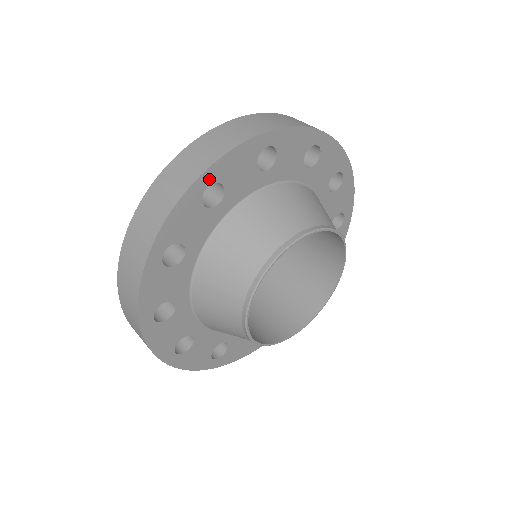
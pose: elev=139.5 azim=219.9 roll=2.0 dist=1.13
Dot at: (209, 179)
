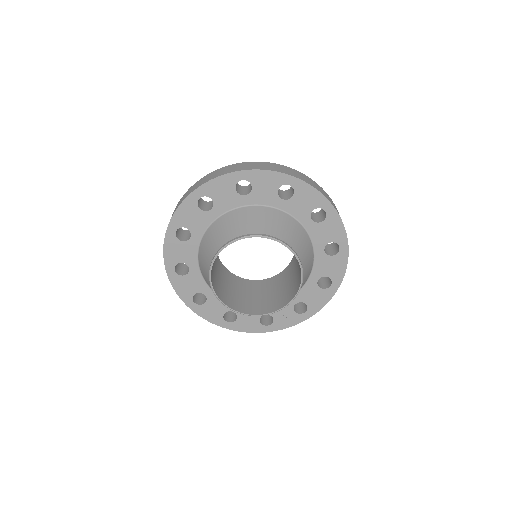
Dot at: (201, 193)
